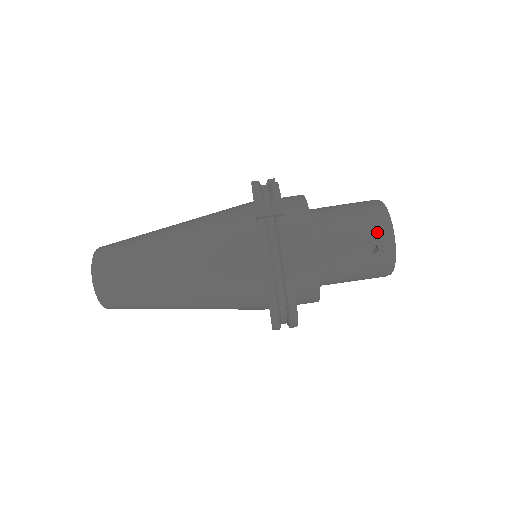
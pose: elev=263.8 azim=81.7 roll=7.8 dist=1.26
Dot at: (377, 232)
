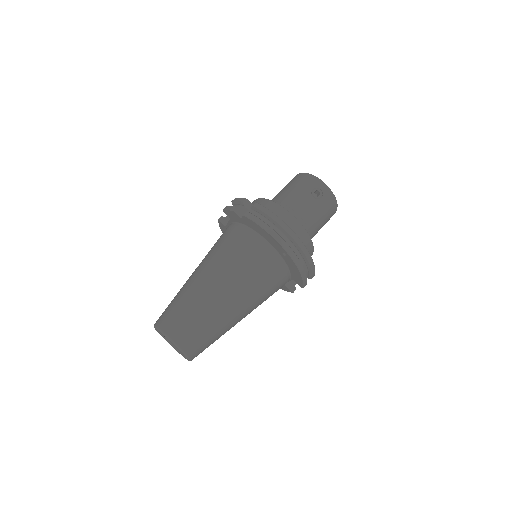
Dot at: (310, 184)
